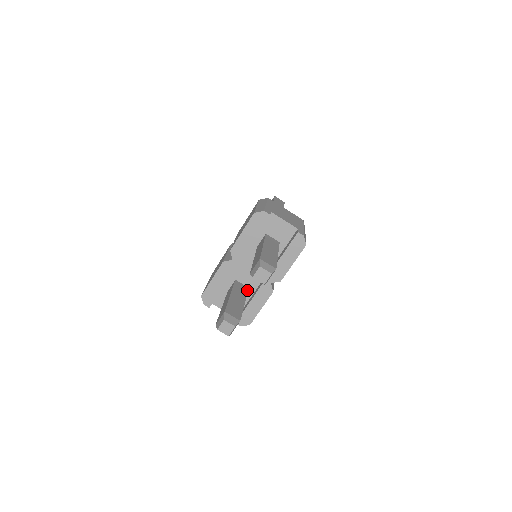
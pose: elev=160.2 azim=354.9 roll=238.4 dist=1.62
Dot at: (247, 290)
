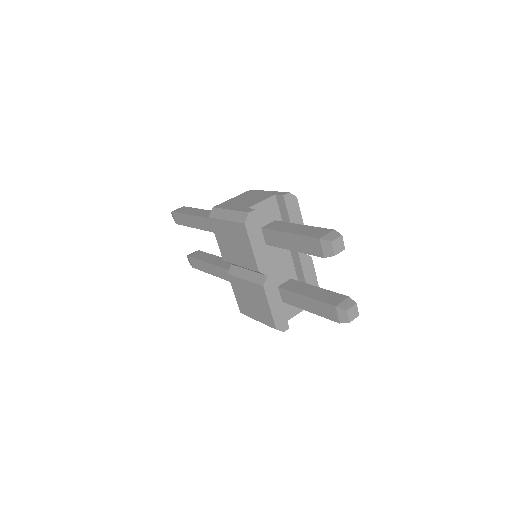
Dot at: (295, 281)
